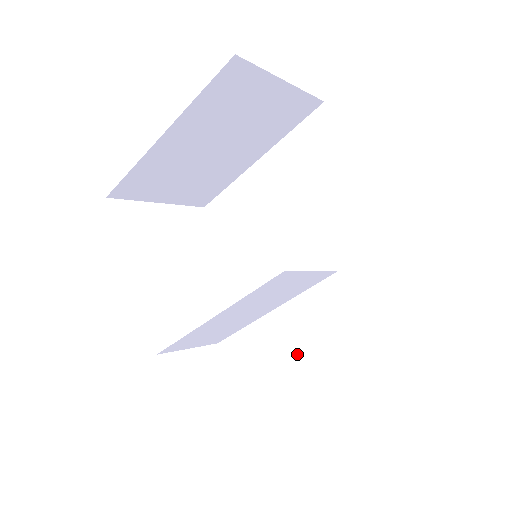
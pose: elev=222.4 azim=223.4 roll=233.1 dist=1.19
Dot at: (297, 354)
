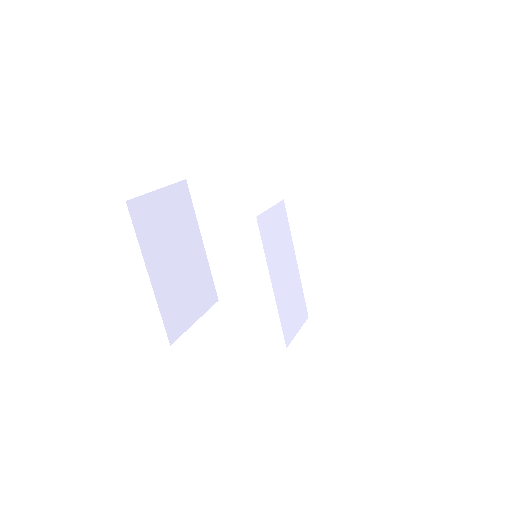
Dot at: (345, 269)
